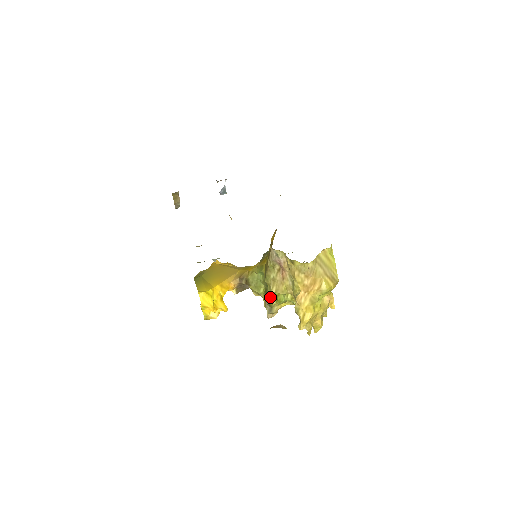
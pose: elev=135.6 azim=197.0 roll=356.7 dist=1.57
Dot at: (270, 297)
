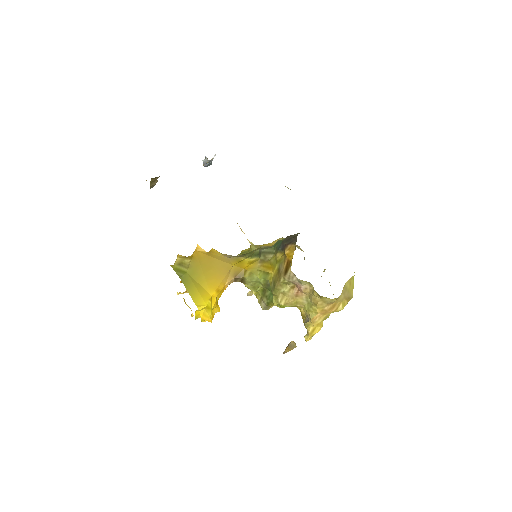
Dot at: (270, 300)
